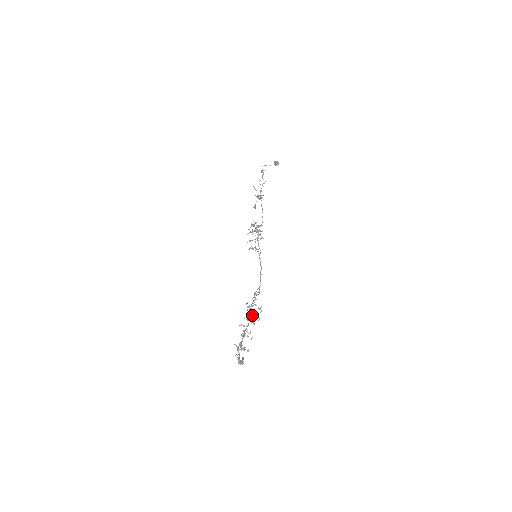
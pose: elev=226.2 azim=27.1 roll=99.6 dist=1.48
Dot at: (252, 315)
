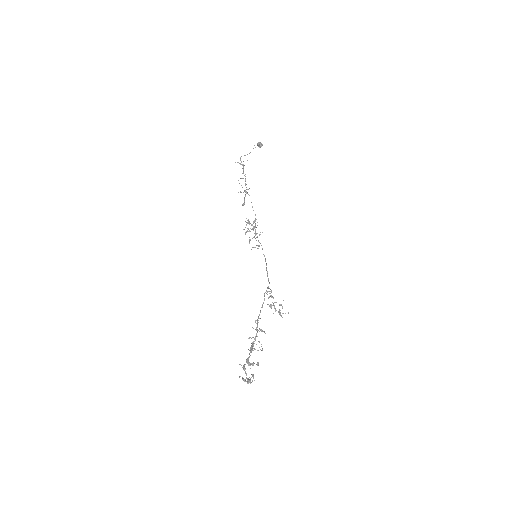
Dot at: (278, 312)
